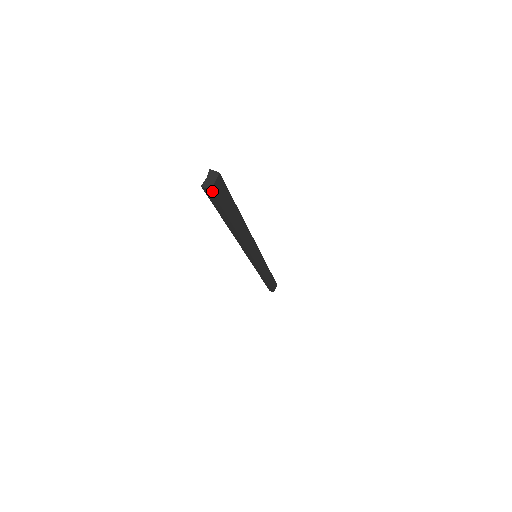
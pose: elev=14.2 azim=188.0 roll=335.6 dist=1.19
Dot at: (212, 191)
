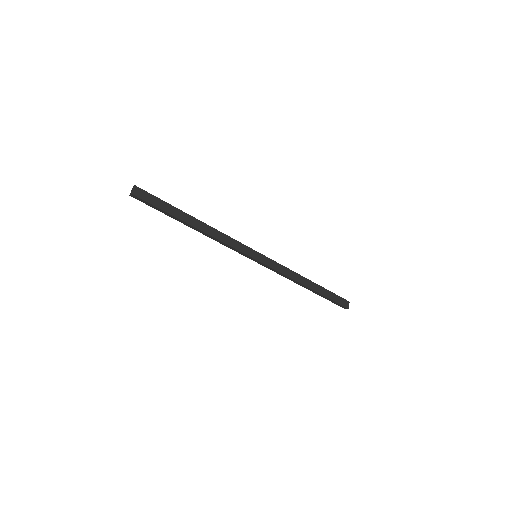
Dot at: (134, 195)
